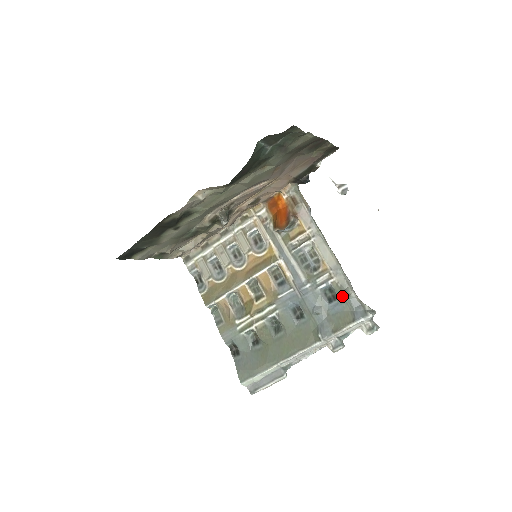
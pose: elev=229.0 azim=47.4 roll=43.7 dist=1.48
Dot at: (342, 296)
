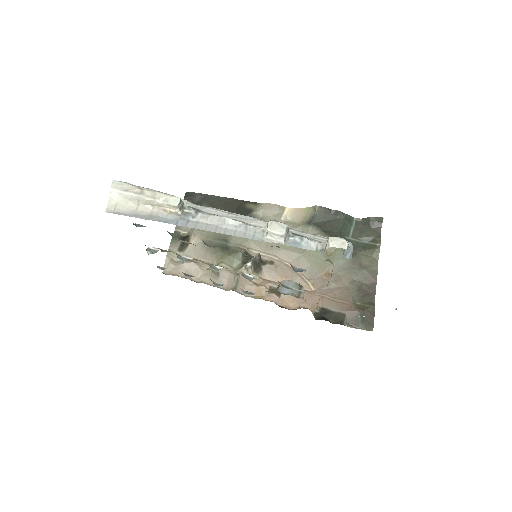
Dot at: occluded
